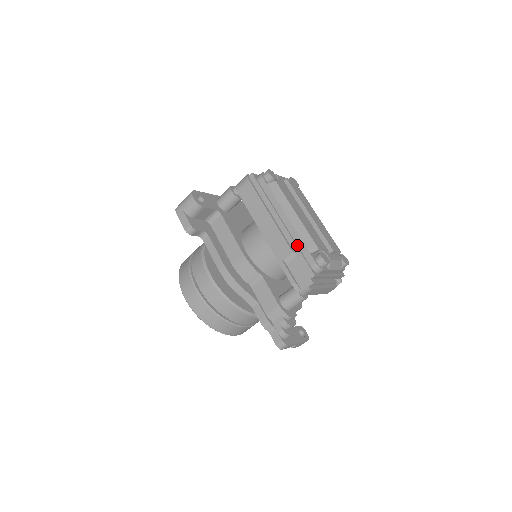
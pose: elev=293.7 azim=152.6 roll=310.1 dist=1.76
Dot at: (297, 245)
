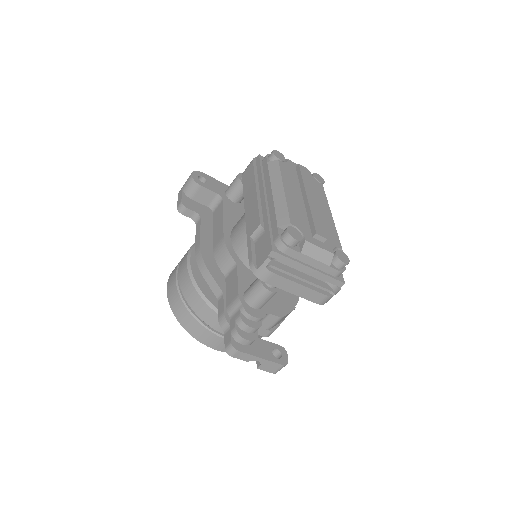
Dot at: (270, 219)
